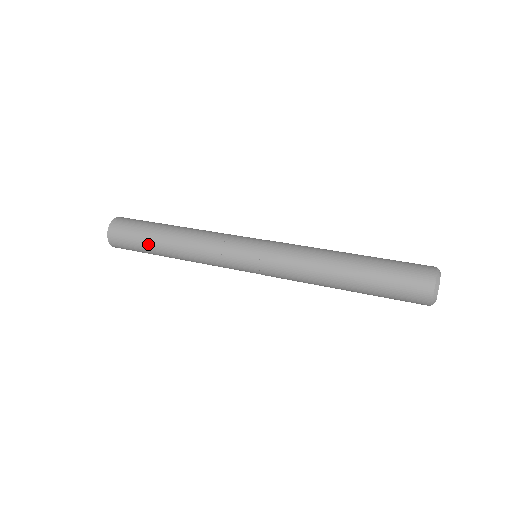
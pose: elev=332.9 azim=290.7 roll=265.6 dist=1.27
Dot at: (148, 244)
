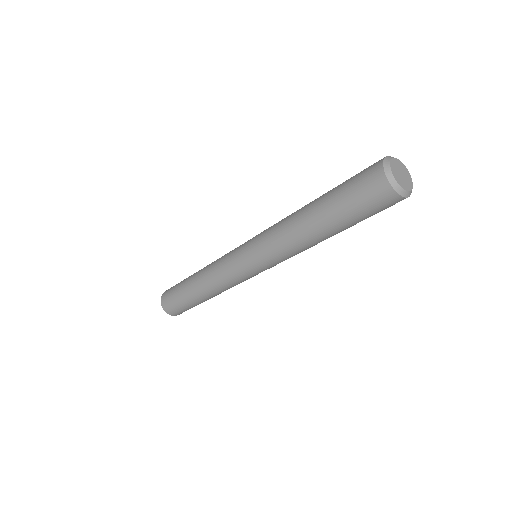
Dot at: occluded
